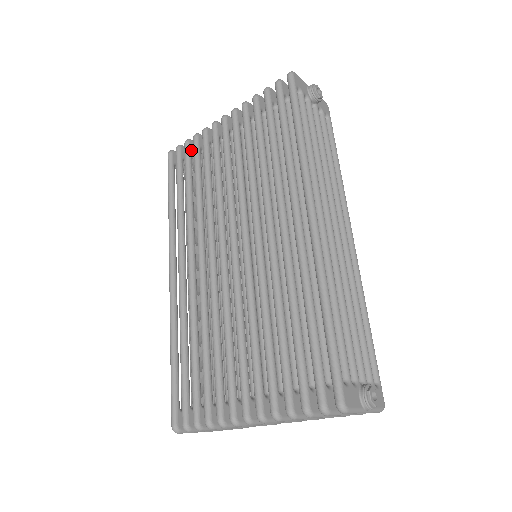
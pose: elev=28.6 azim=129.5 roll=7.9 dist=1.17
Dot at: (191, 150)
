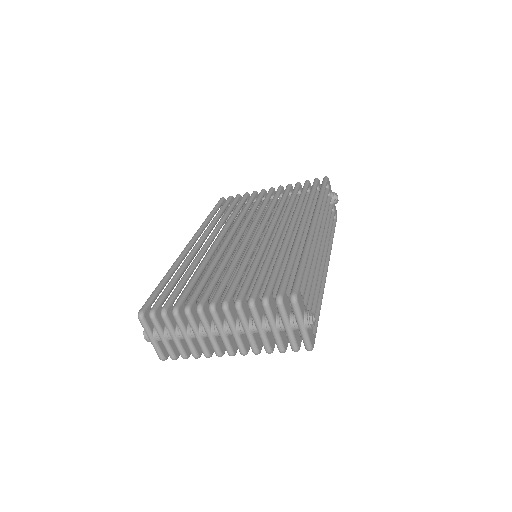
Dot at: (239, 199)
